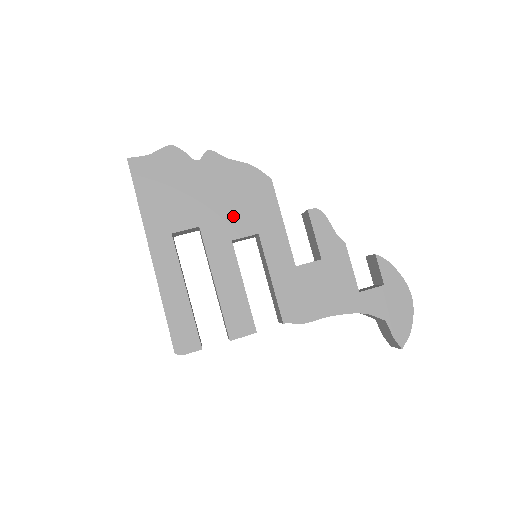
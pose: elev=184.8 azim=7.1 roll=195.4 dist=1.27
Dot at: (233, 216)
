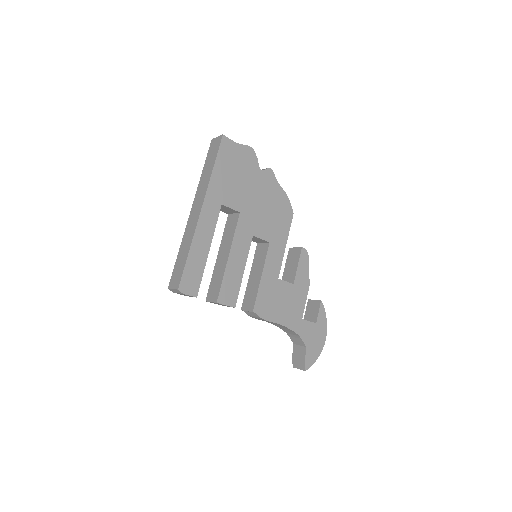
Dot at: (262, 220)
